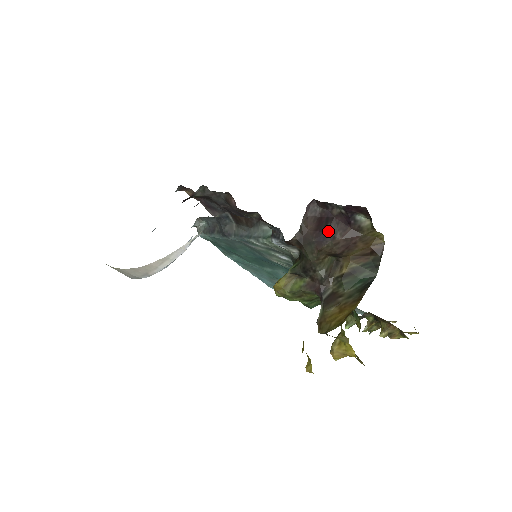
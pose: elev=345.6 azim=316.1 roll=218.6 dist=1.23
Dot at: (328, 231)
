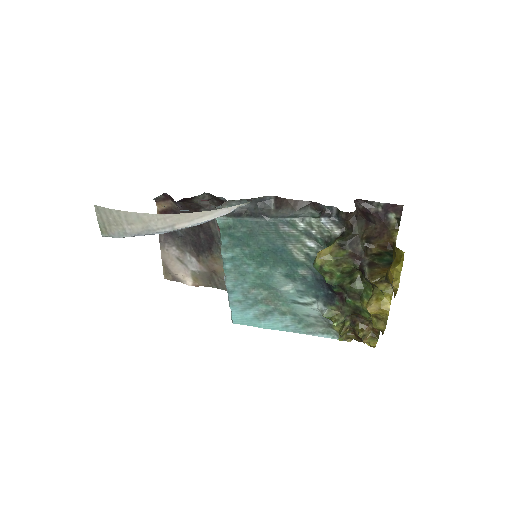
Dot at: (371, 218)
